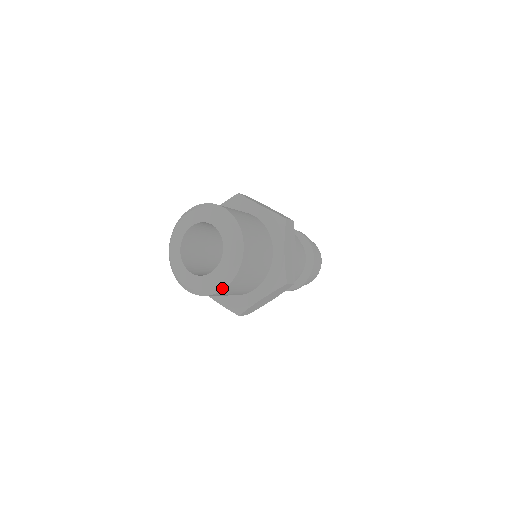
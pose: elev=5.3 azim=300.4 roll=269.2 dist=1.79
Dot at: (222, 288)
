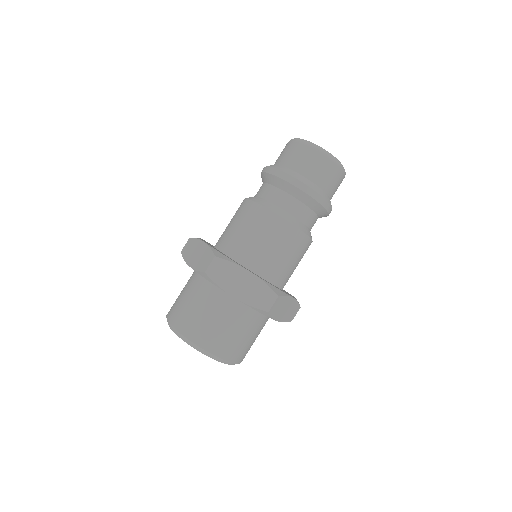
Dot at: occluded
